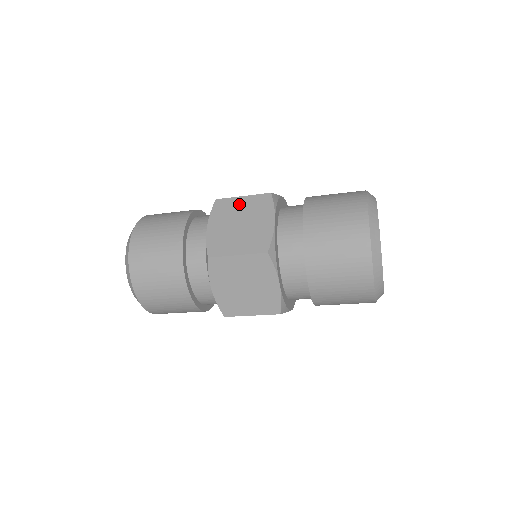
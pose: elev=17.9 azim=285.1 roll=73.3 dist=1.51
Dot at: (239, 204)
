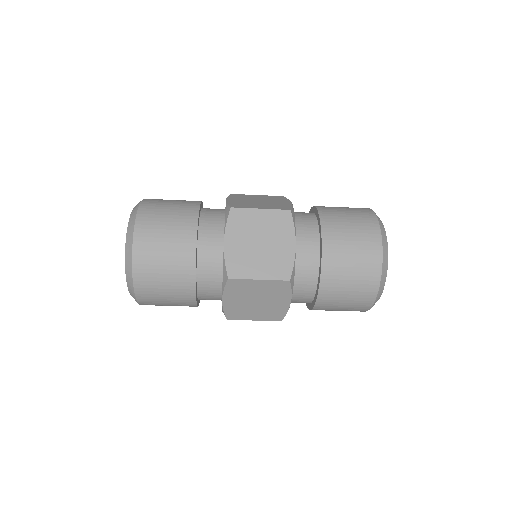
Dot at: (257, 218)
